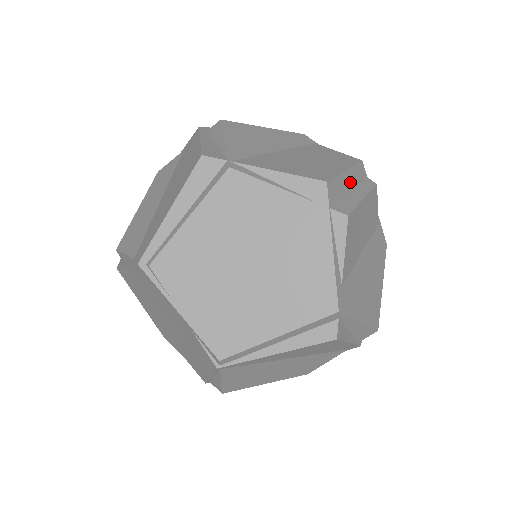
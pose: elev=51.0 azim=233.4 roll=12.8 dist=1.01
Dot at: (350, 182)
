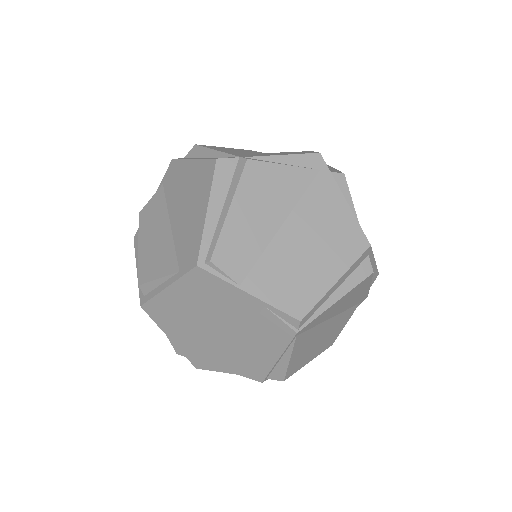
Dot at: occluded
